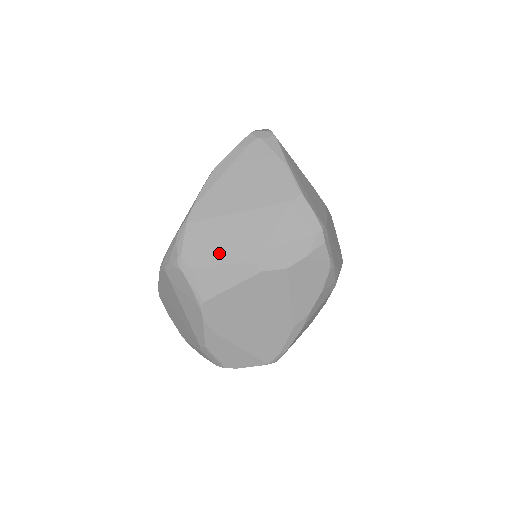
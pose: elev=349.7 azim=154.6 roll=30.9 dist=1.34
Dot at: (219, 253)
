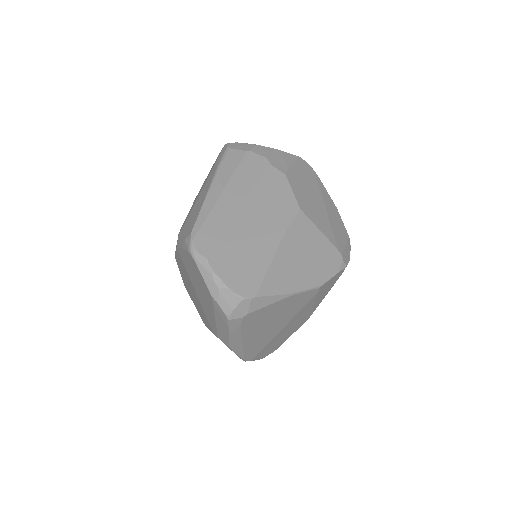
Dot at: (286, 338)
